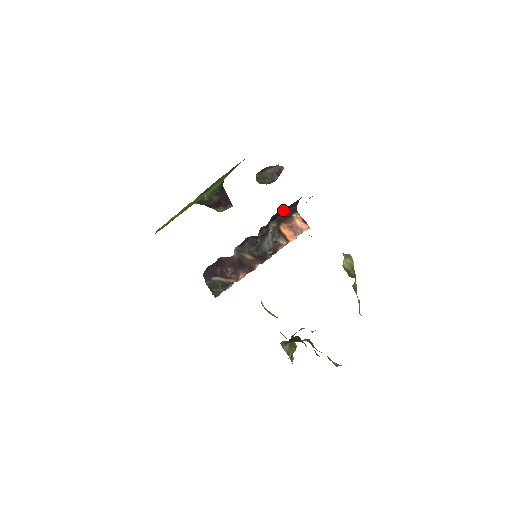
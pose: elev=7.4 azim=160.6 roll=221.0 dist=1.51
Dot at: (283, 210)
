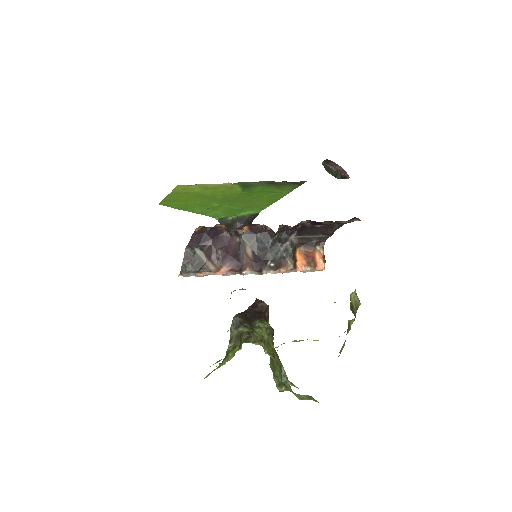
Dot at: (315, 228)
